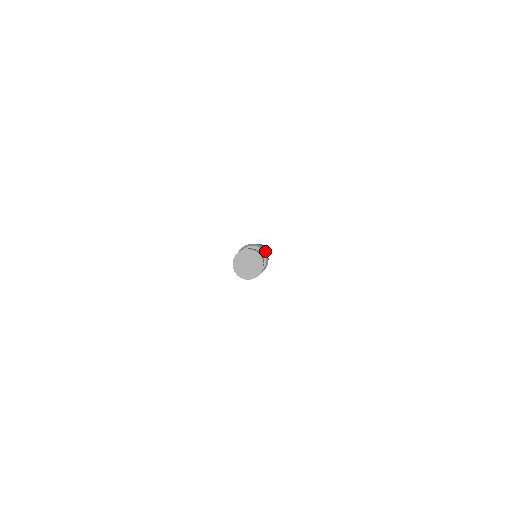
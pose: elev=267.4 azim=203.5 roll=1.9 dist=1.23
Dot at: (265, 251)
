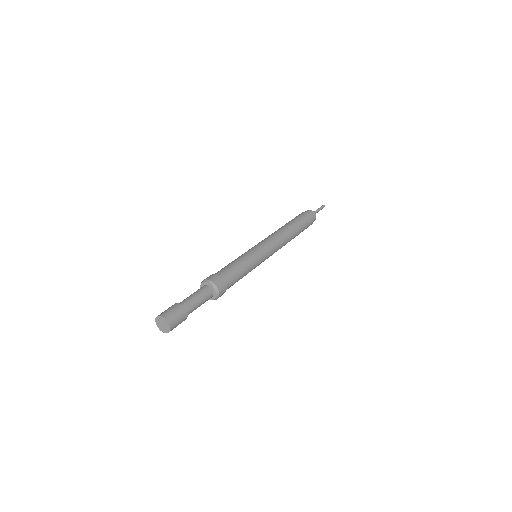
Dot at: (216, 288)
